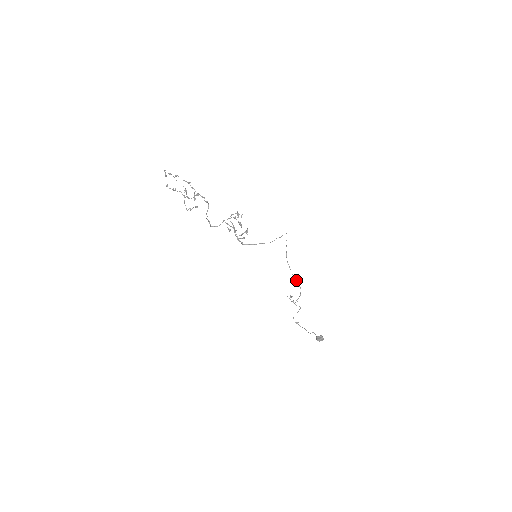
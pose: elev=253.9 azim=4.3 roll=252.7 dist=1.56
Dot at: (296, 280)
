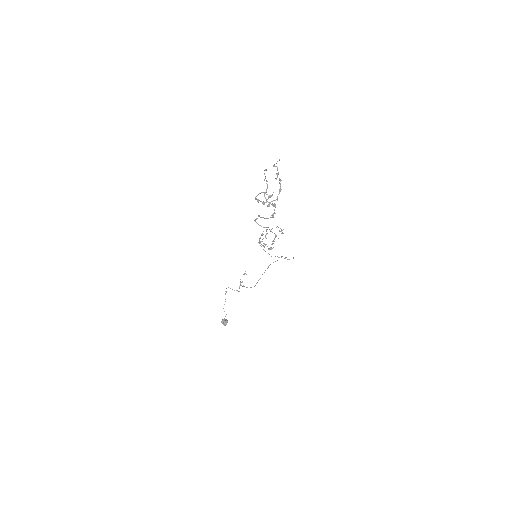
Dot at: occluded
